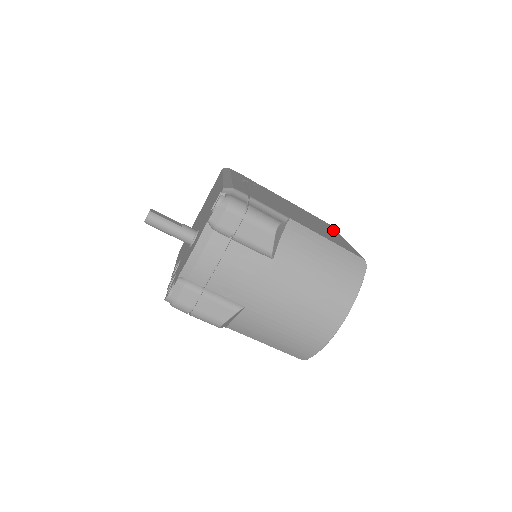
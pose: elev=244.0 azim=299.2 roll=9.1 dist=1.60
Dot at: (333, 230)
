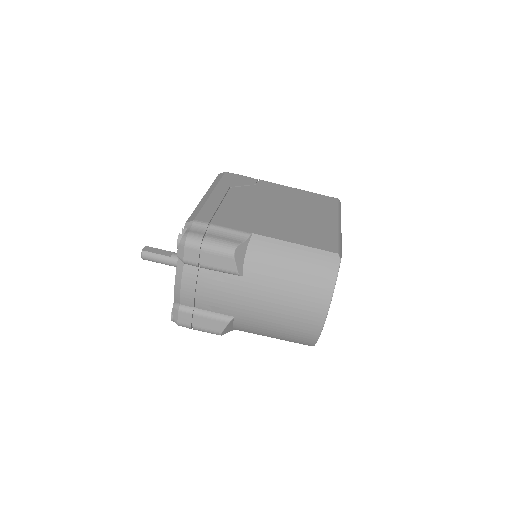
Dot at: (330, 211)
